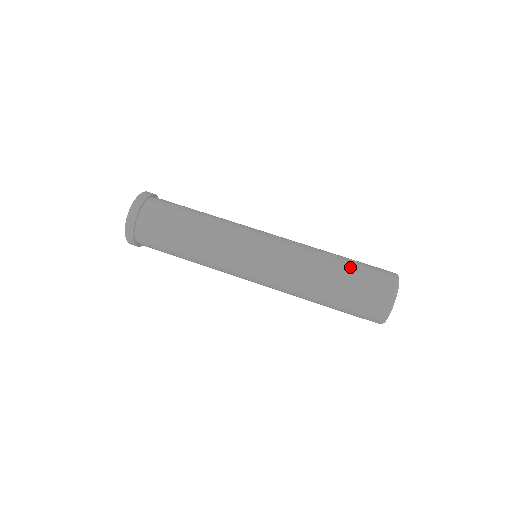
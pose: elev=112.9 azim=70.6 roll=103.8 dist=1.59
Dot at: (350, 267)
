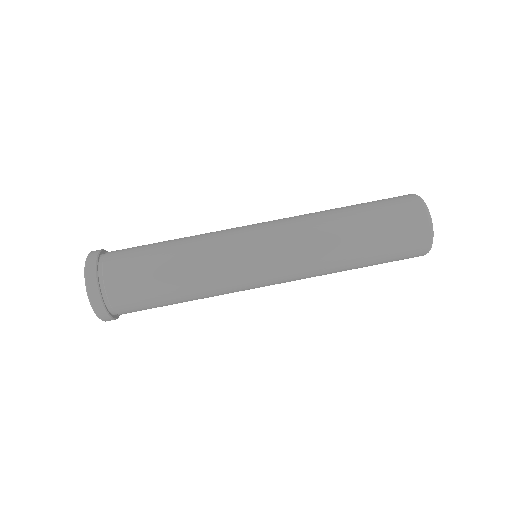
Dot at: (363, 206)
